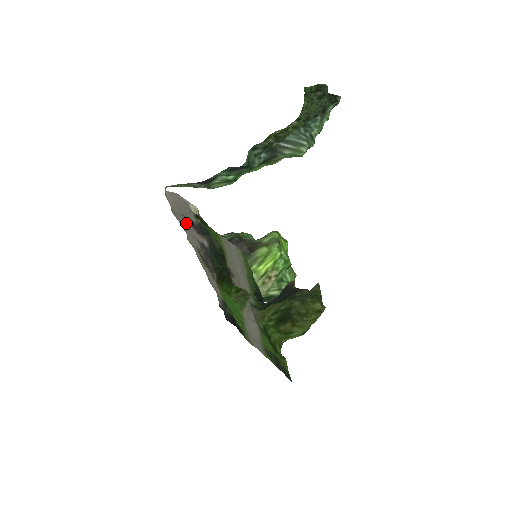
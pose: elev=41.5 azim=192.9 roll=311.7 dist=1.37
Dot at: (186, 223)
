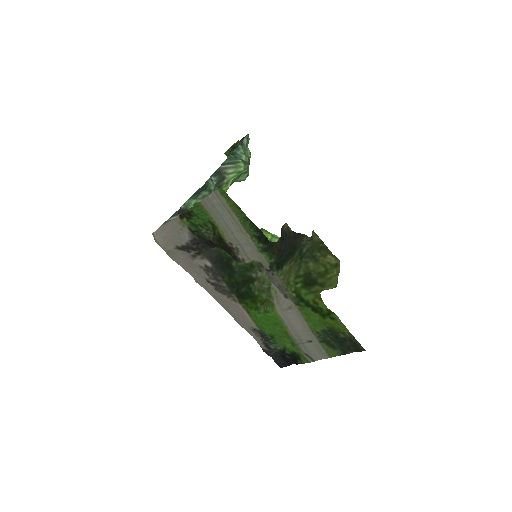
Dot at: (185, 260)
